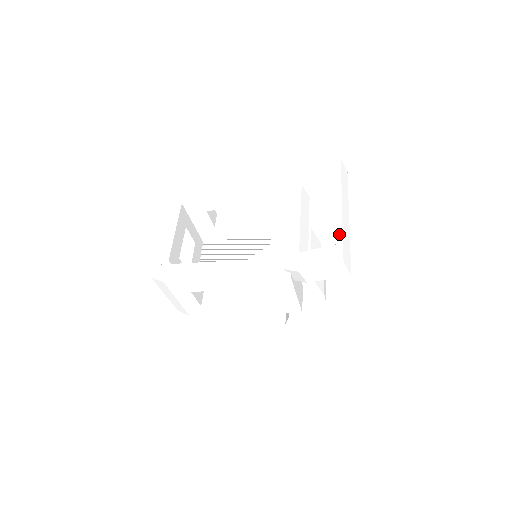
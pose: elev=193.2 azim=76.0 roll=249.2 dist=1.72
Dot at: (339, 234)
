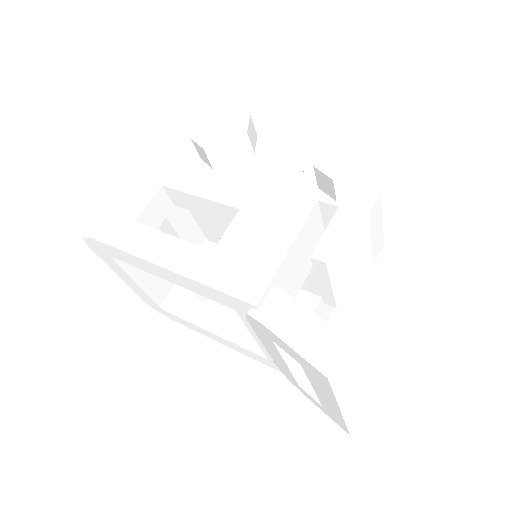
Dot at: (341, 422)
